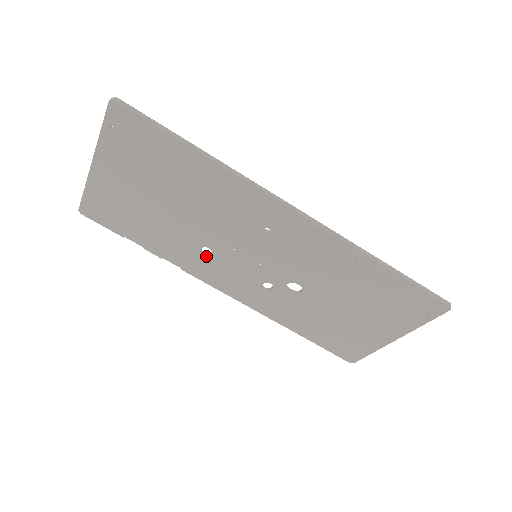
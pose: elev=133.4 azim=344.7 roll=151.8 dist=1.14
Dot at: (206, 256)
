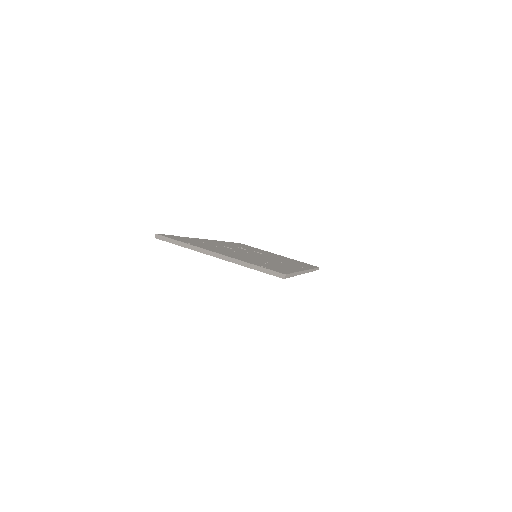
Dot at: occluded
